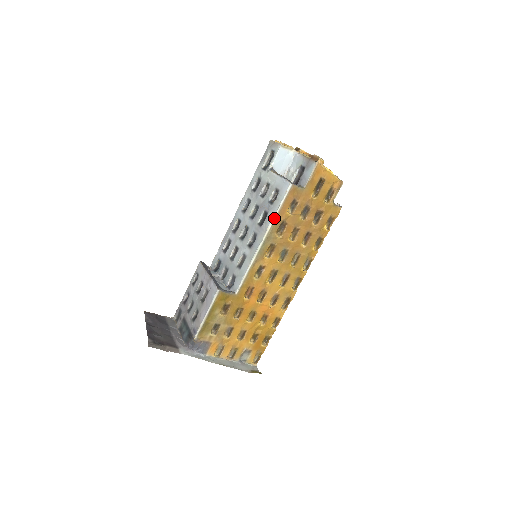
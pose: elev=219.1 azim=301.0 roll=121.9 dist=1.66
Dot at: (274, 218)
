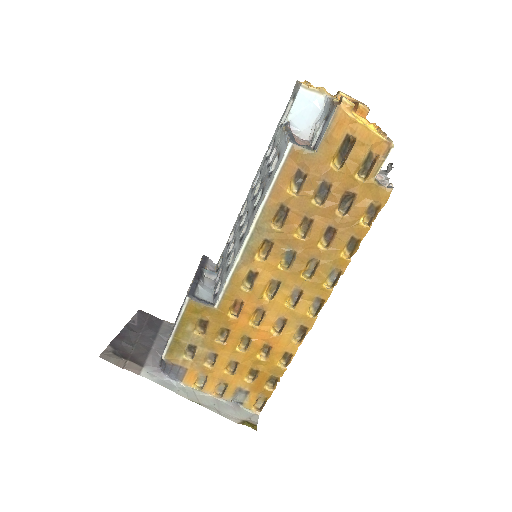
Dot at: (266, 198)
